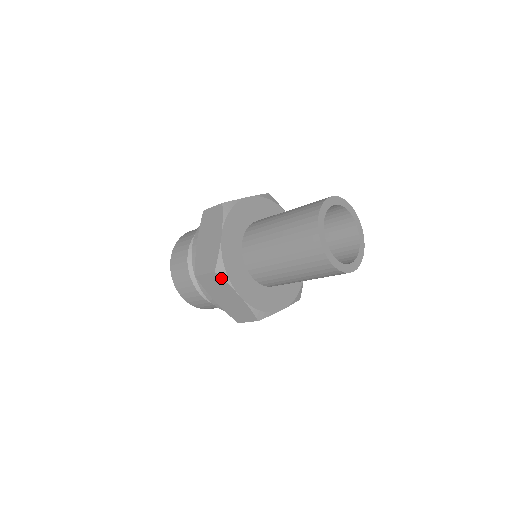
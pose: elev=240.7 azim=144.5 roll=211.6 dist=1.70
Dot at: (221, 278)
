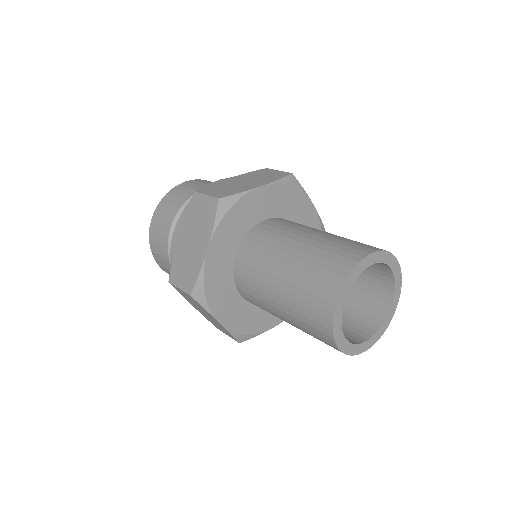
Dot at: (216, 211)
